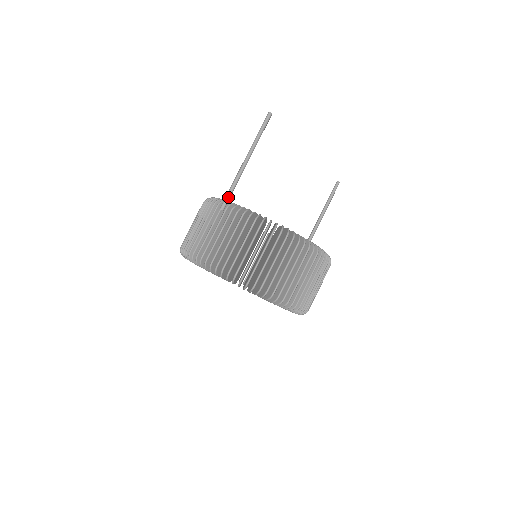
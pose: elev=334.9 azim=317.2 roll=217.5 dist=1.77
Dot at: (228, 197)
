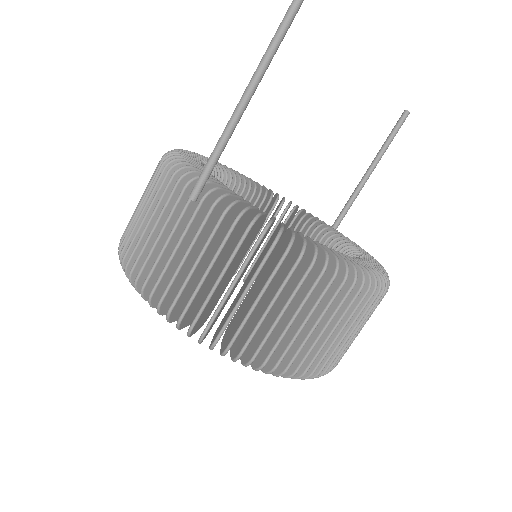
Dot at: (206, 174)
